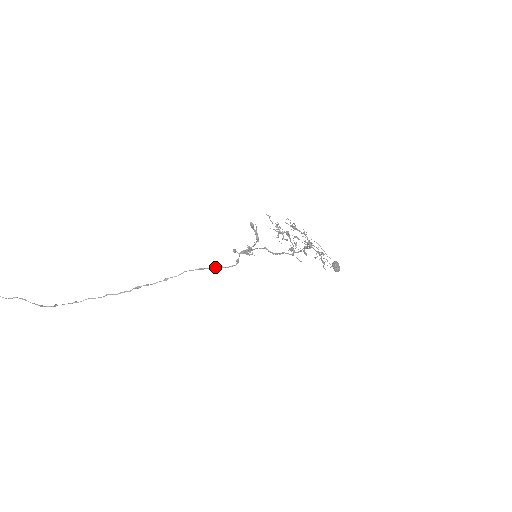
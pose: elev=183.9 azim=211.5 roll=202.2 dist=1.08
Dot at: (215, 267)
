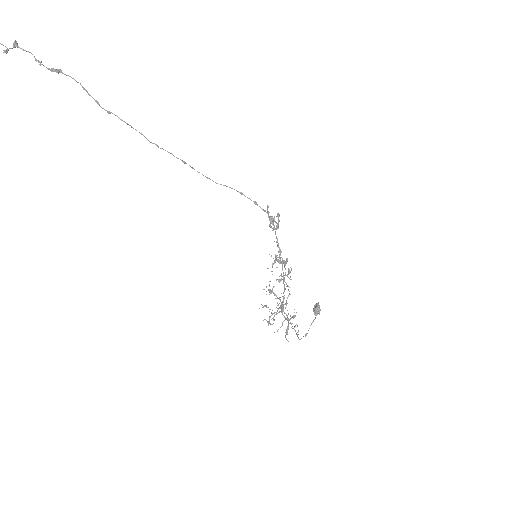
Dot at: occluded
